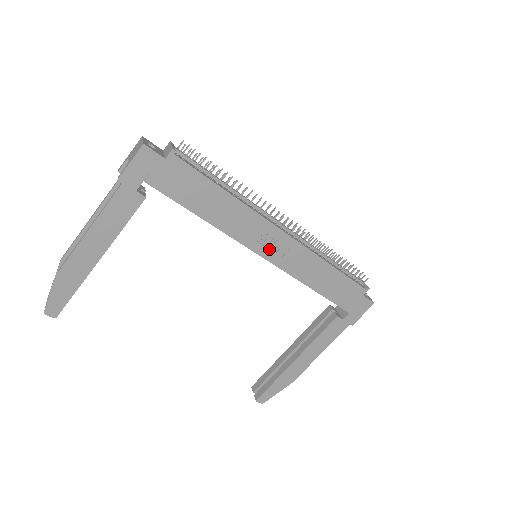
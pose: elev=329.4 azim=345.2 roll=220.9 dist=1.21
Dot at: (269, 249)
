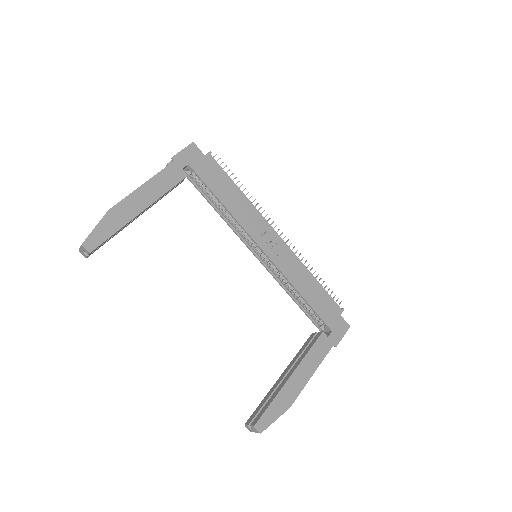
Dot at: (268, 245)
